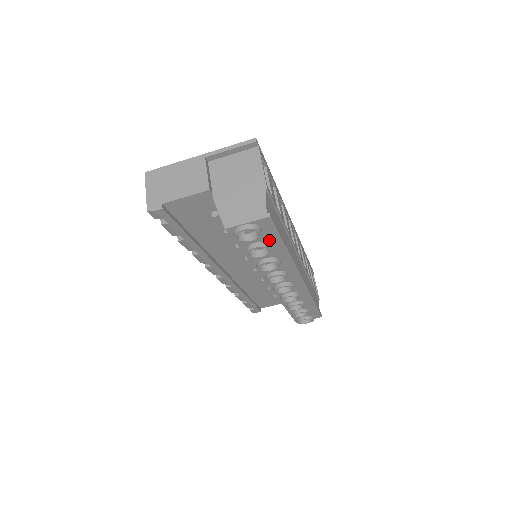
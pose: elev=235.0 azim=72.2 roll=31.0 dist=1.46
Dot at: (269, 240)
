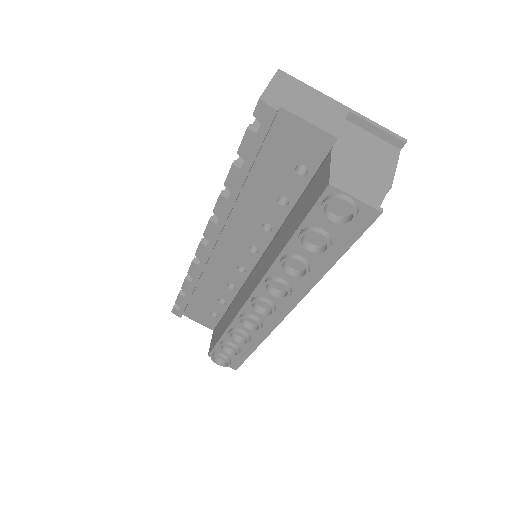
Dot at: (337, 239)
